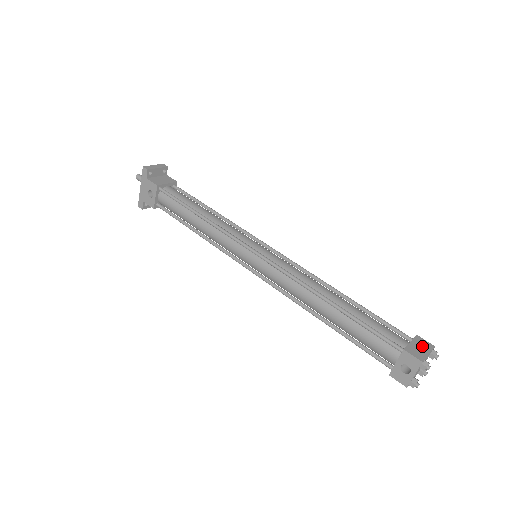
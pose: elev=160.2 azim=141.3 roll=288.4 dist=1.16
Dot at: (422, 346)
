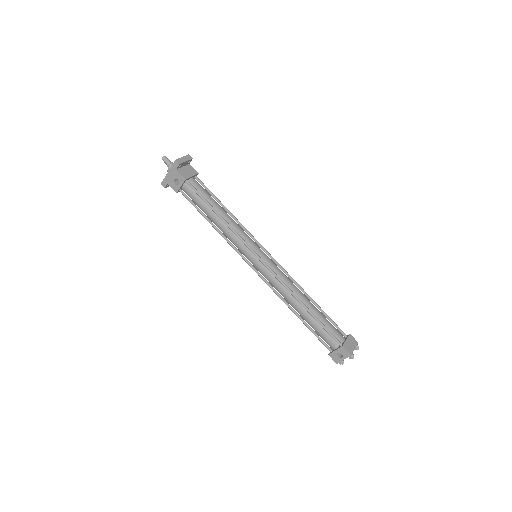
Dot at: (352, 343)
